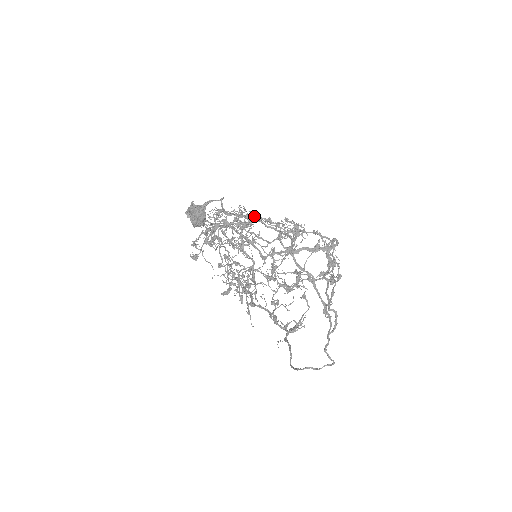
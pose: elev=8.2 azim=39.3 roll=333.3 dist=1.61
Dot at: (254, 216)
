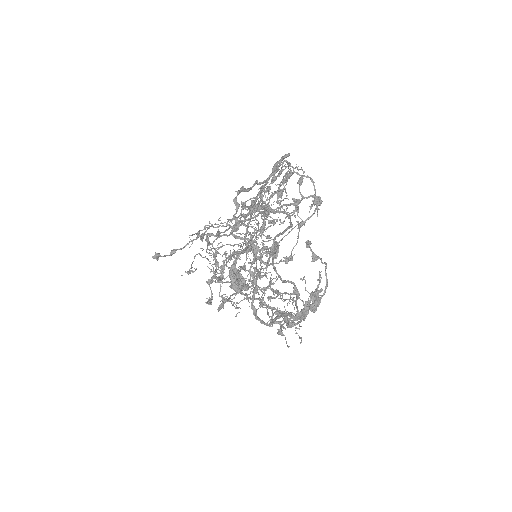
Dot at: occluded
